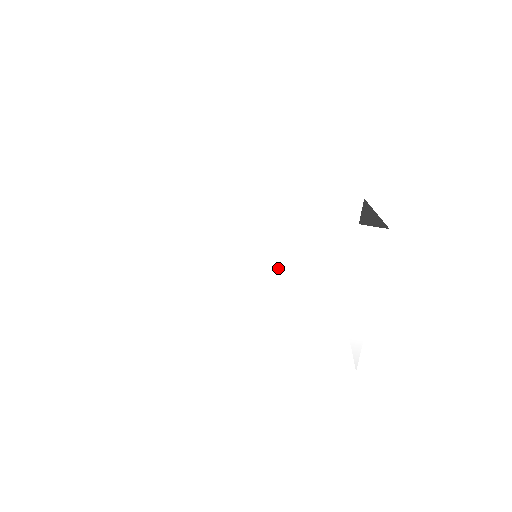
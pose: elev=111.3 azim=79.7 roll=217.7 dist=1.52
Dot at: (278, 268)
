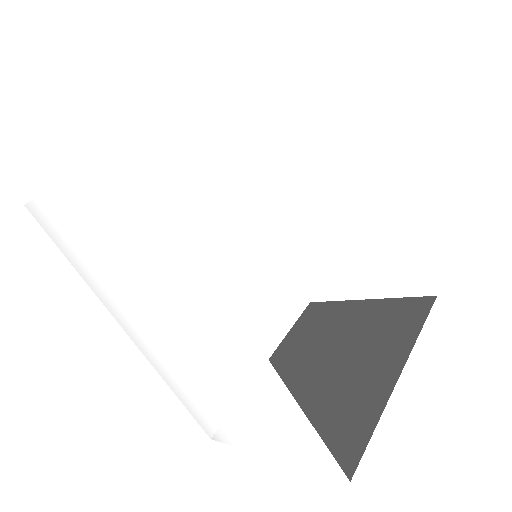
Dot at: (221, 371)
